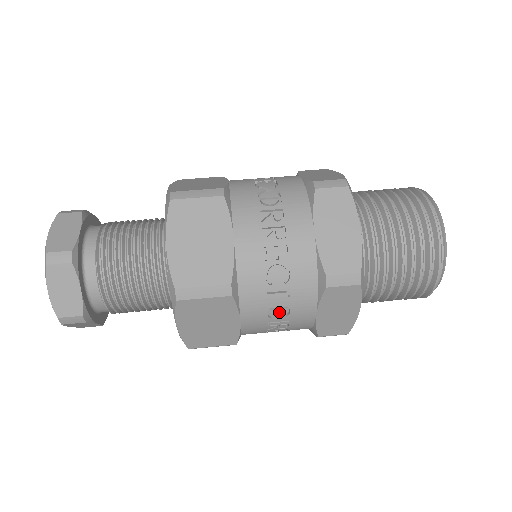
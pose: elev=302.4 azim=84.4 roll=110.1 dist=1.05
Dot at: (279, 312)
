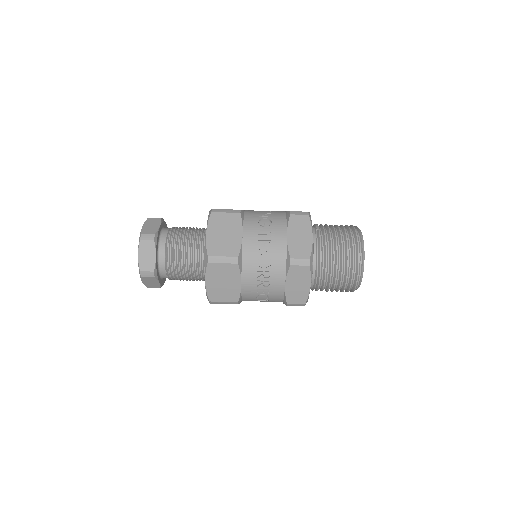
Dot at: occluded
